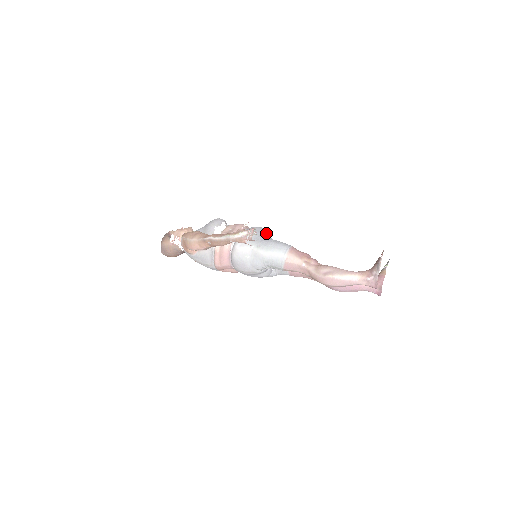
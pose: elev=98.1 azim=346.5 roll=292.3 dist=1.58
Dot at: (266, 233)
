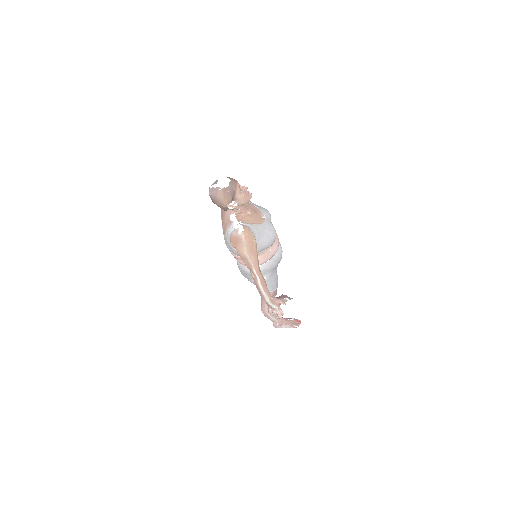
Dot at: occluded
